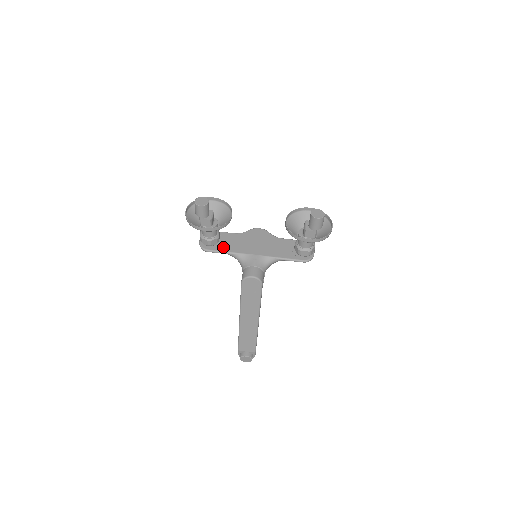
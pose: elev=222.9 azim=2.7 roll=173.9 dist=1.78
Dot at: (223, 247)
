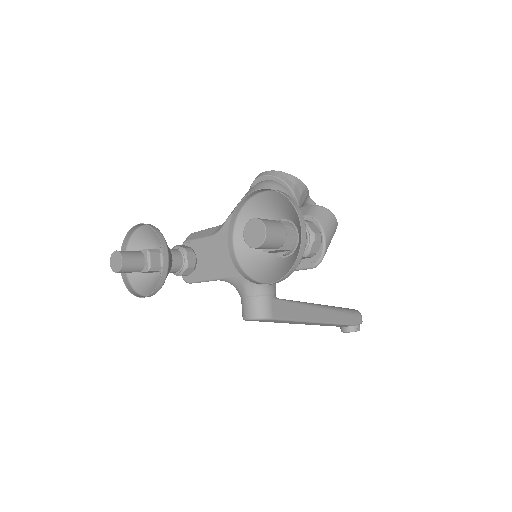
Dot at: (203, 271)
